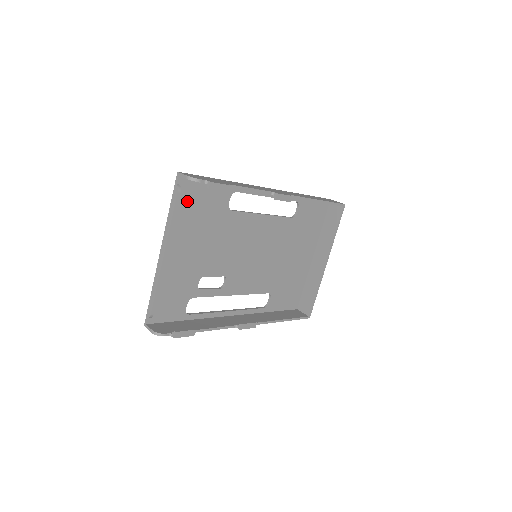
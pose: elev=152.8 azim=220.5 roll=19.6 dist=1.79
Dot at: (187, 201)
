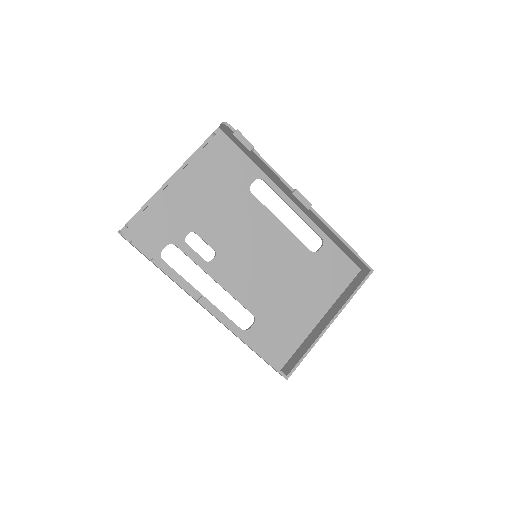
Dot at: (215, 153)
